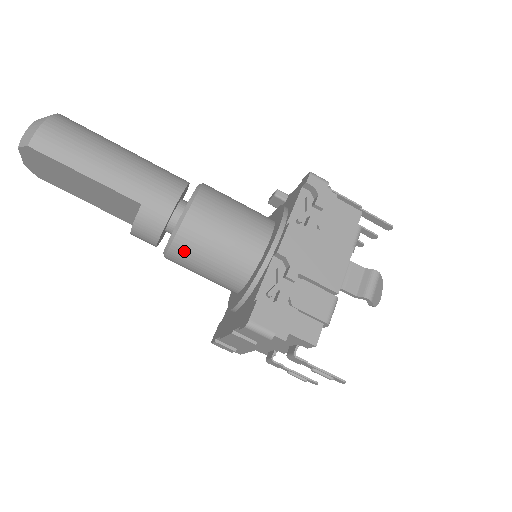
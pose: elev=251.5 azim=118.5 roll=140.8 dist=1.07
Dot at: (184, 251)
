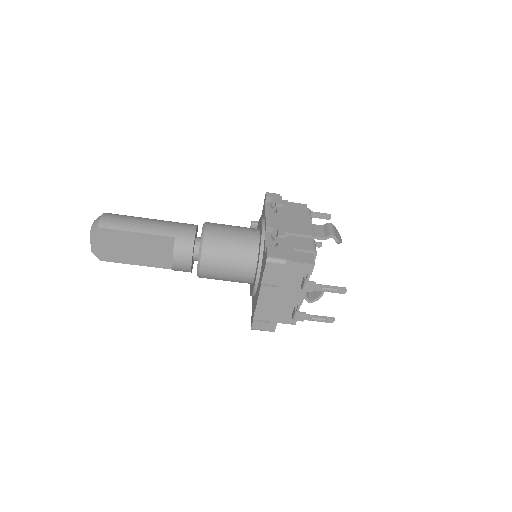
Dot at: (211, 256)
